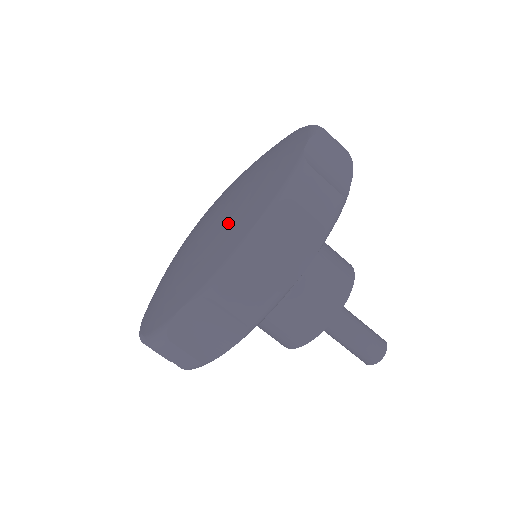
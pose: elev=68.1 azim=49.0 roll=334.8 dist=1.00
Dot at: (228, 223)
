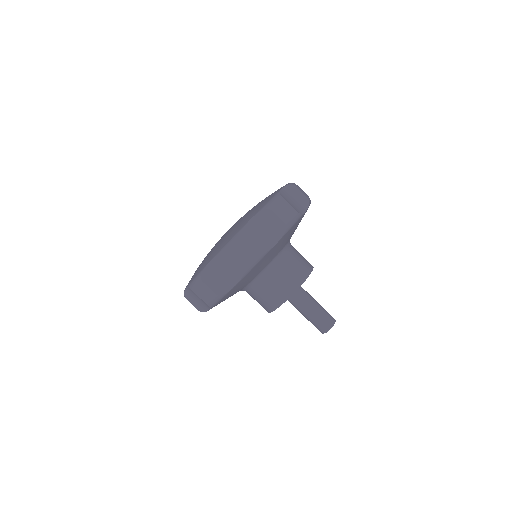
Dot at: occluded
